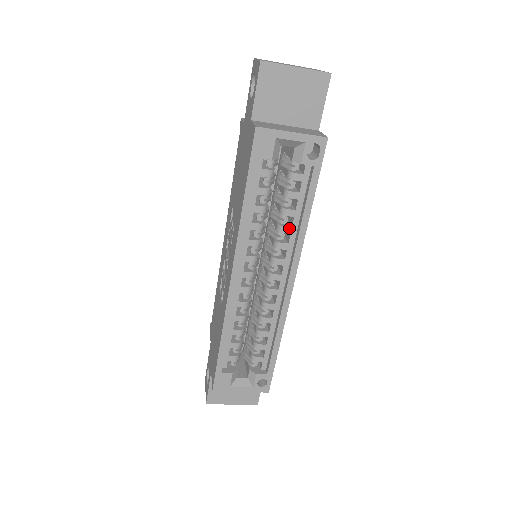
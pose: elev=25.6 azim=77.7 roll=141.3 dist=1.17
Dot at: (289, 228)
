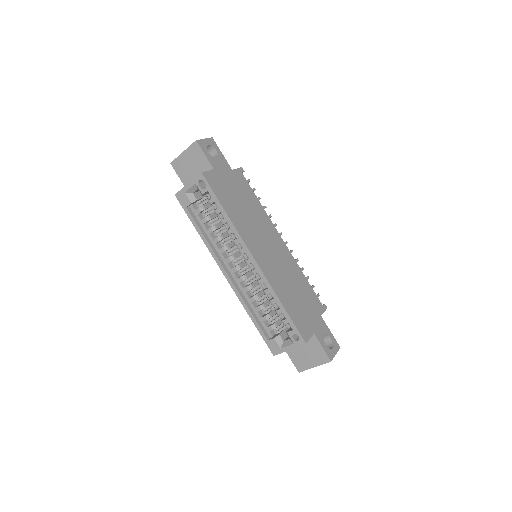
Dot at: (230, 230)
